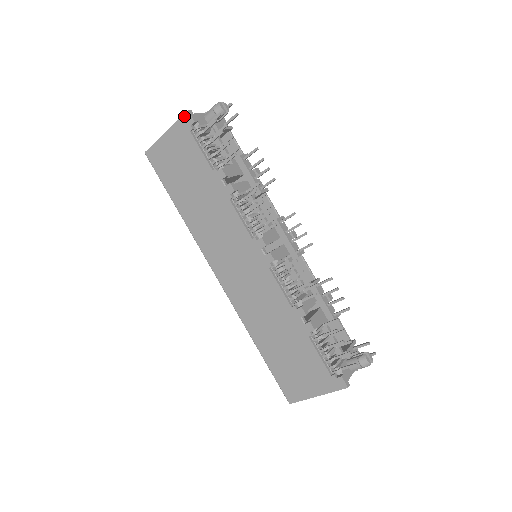
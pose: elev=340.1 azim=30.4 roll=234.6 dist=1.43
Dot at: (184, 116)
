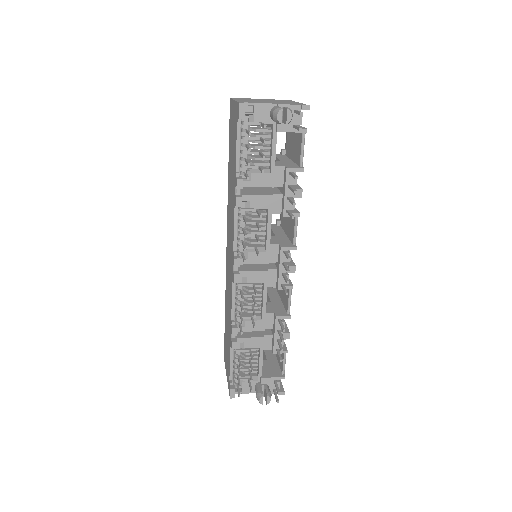
Dot at: (238, 104)
